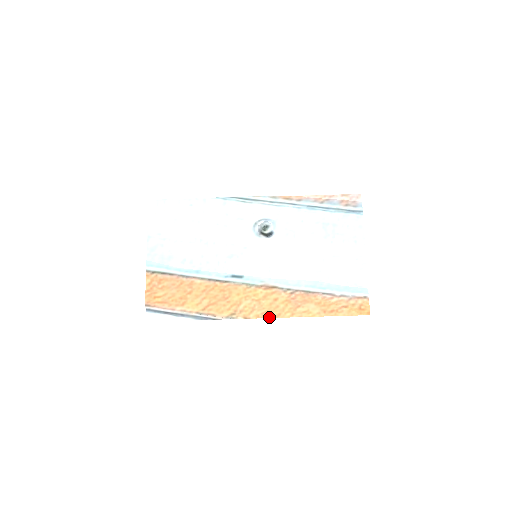
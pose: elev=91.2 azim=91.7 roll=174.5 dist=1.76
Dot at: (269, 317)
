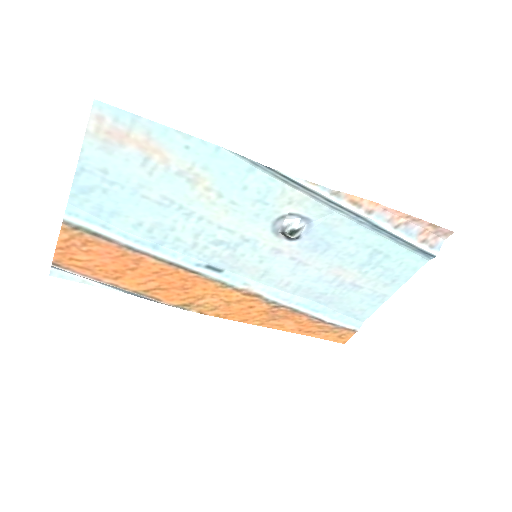
Dot at: (232, 319)
